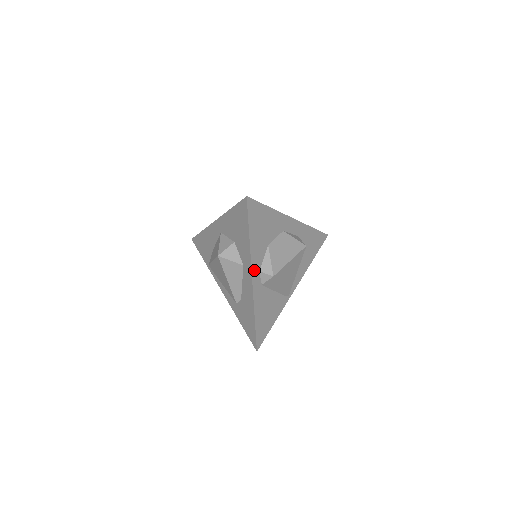
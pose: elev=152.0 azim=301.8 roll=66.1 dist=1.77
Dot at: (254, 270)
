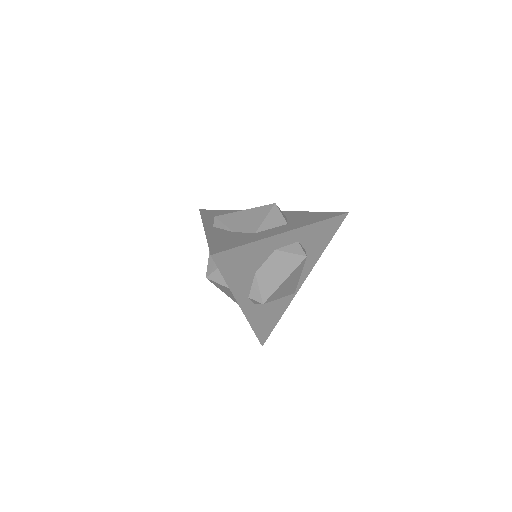
Dot at: (241, 300)
